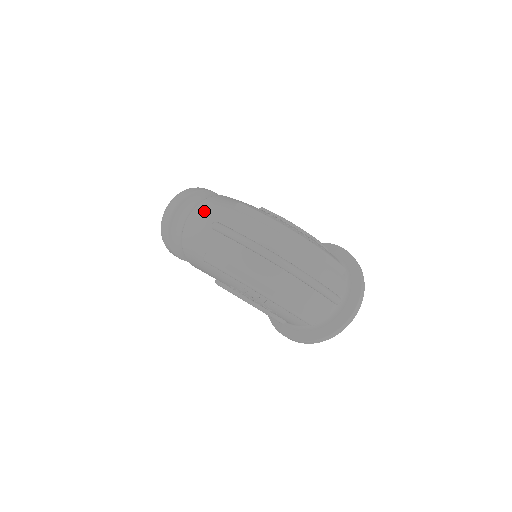
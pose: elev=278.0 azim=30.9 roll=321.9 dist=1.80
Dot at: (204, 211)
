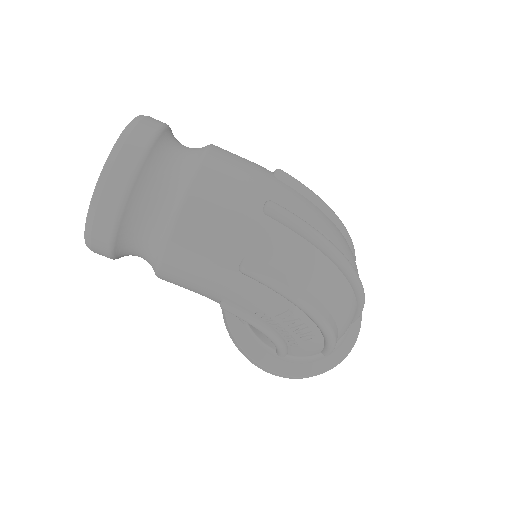
Dot at: (230, 174)
